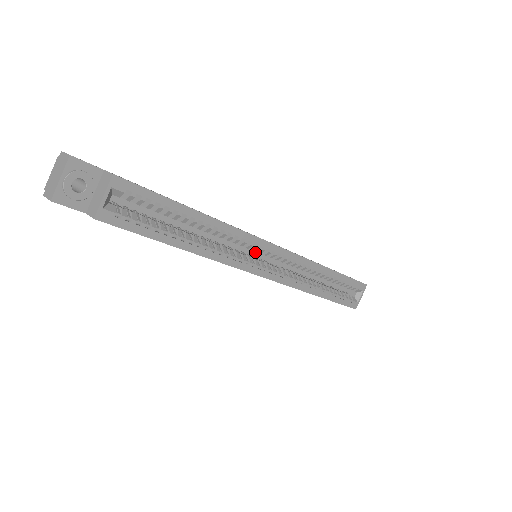
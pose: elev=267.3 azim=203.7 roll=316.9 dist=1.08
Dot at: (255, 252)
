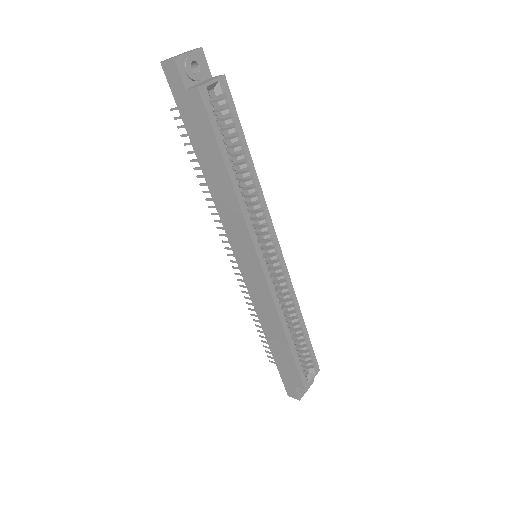
Dot at: occluded
